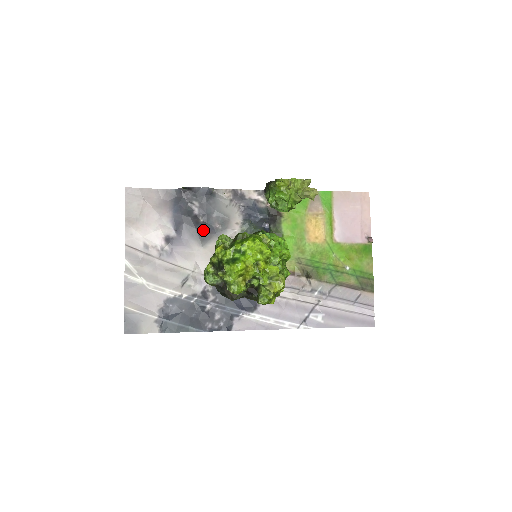
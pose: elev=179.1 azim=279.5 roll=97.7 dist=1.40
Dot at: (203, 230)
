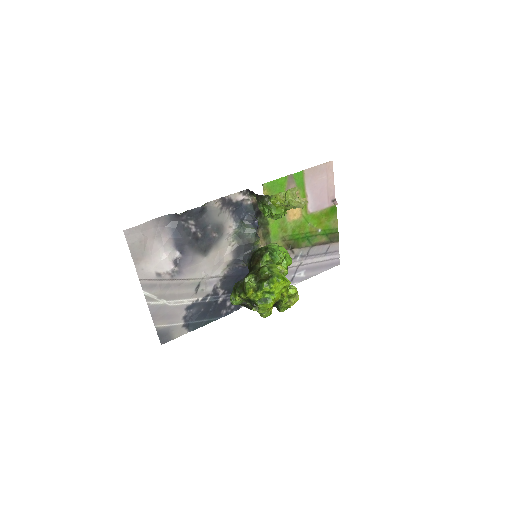
Dot at: (203, 243)
